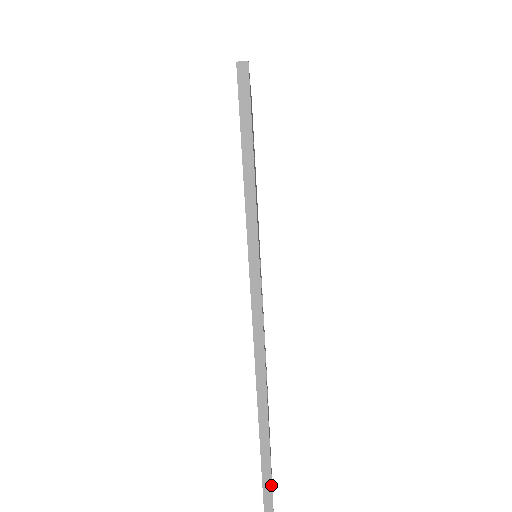
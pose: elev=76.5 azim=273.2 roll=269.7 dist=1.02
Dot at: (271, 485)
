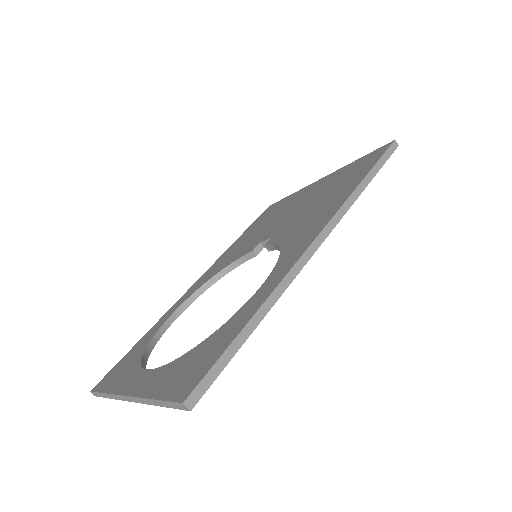
Dot at: (223, 369)
